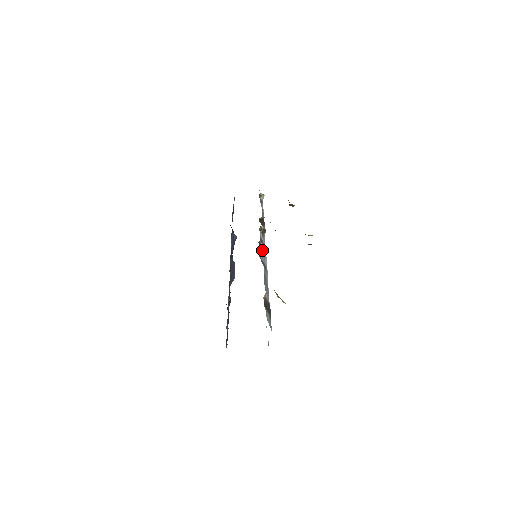
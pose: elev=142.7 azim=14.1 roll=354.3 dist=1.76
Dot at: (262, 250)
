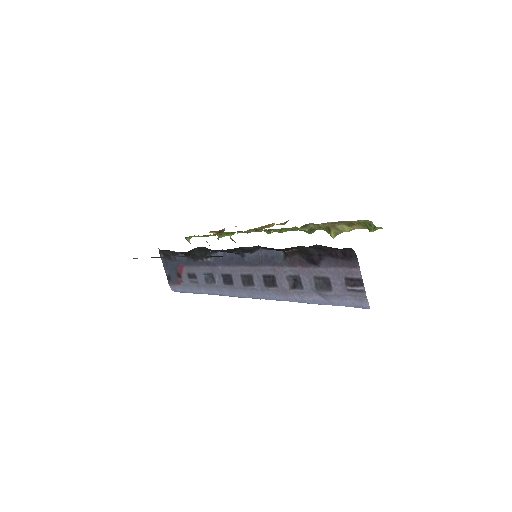
Dot at: occluded
